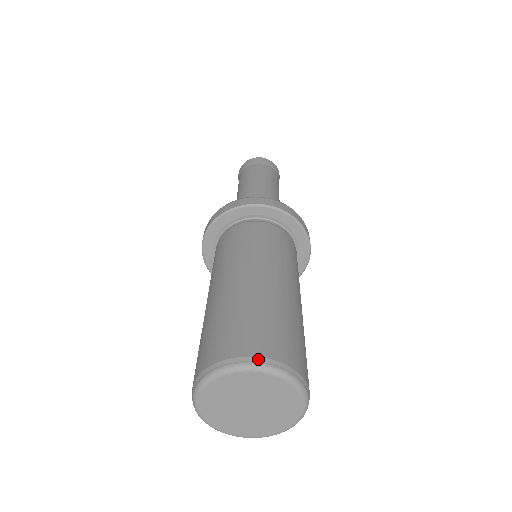
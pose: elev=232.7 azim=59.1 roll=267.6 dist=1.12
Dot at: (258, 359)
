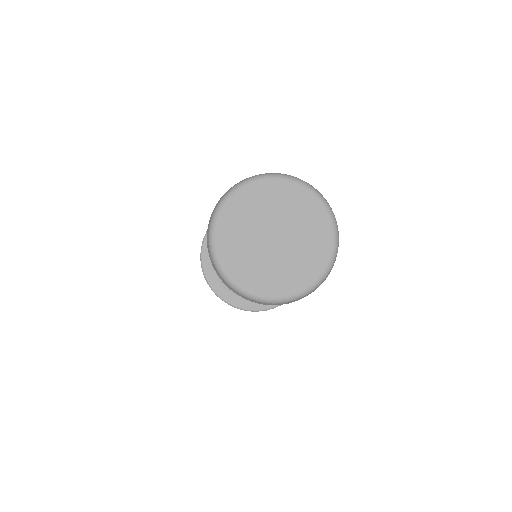
Dot at: (325, 199)
